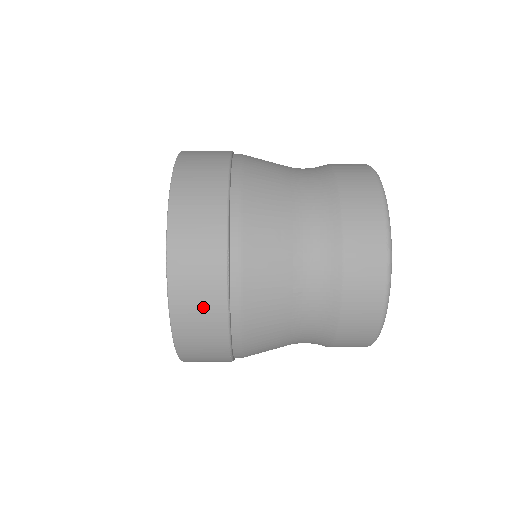
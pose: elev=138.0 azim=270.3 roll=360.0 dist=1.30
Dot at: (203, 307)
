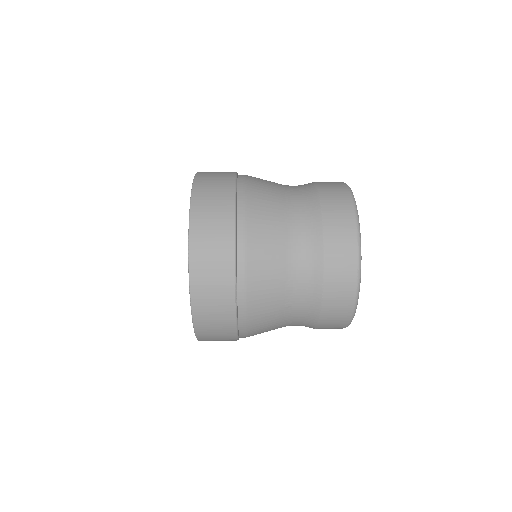
Dot at: (218, 321)
